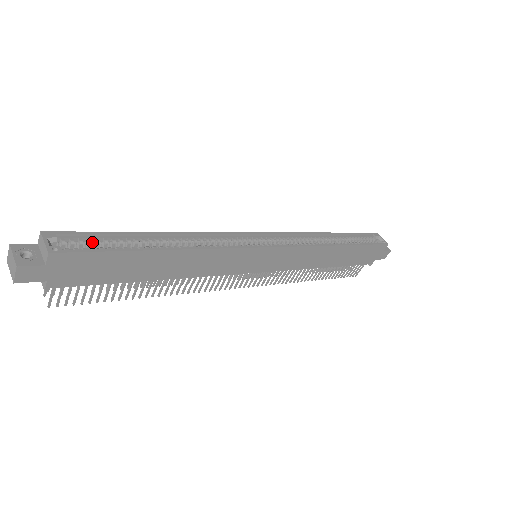
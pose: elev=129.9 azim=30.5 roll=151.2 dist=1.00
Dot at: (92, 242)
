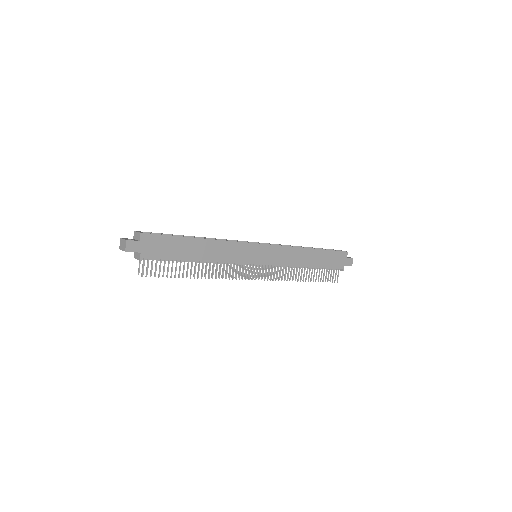
Dot at: occluded
